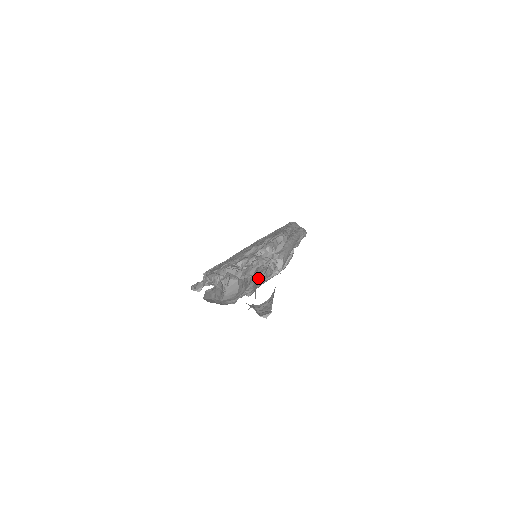
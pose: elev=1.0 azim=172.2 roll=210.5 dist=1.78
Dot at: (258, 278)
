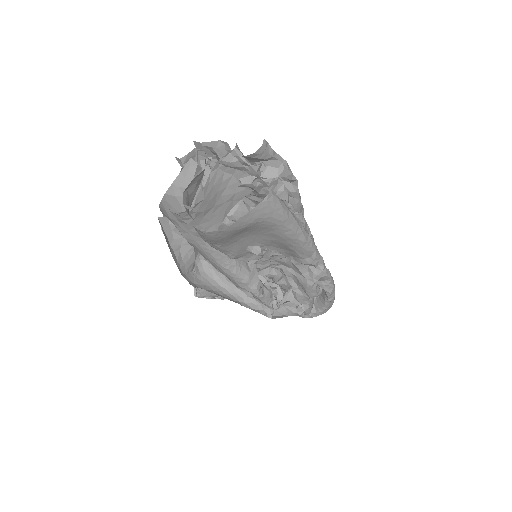
Dot at: occluded
